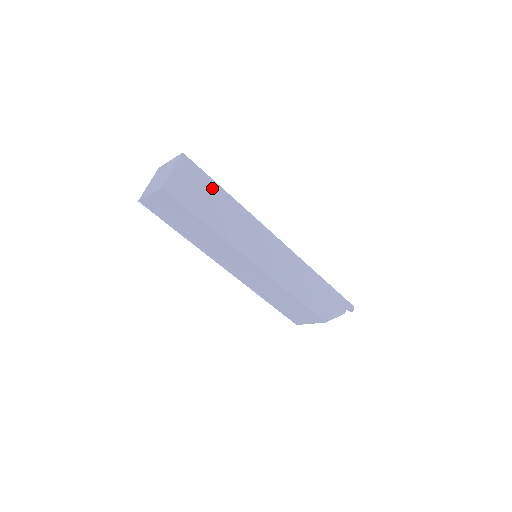
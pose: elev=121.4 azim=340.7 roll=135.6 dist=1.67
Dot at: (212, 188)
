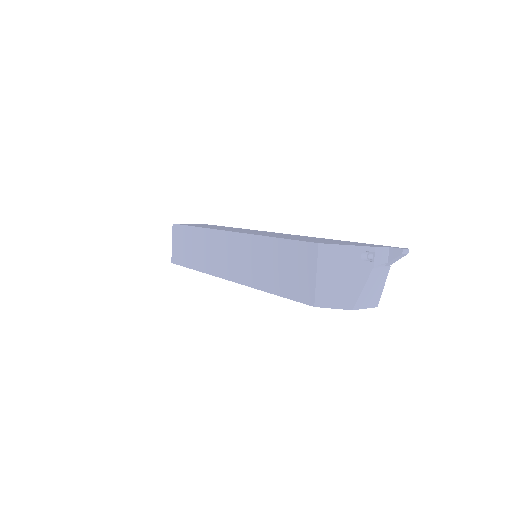
Dot at: occluded
